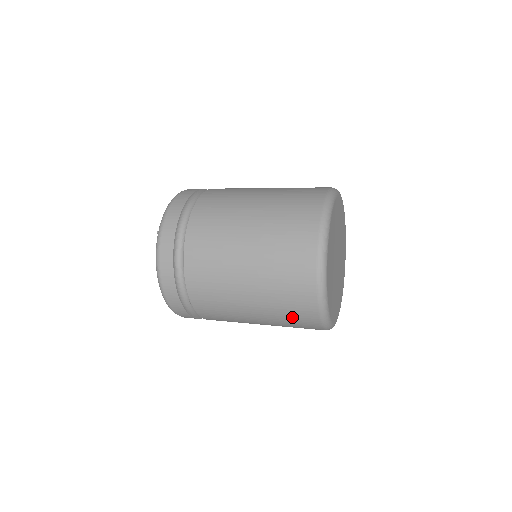
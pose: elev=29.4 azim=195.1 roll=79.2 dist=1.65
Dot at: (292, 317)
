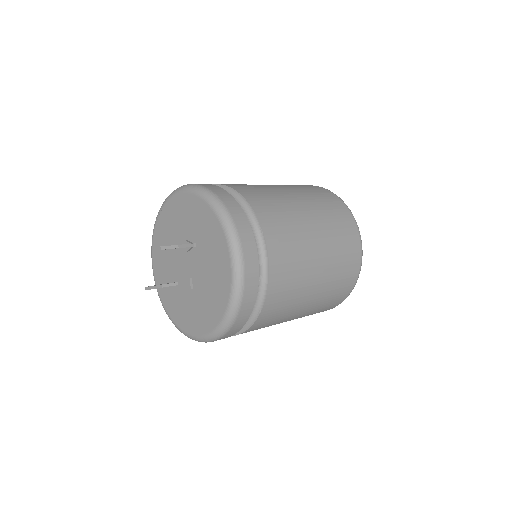
Dot at: occluded
